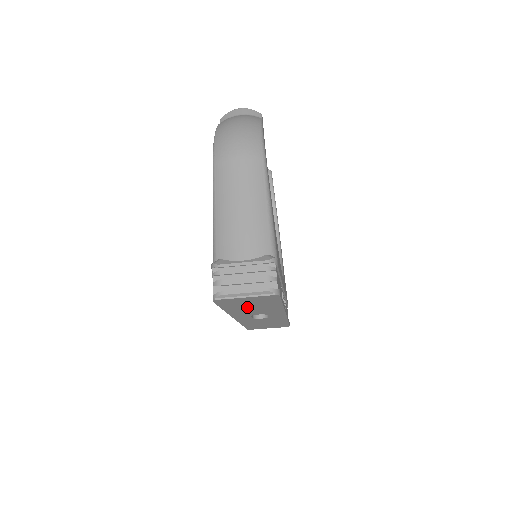
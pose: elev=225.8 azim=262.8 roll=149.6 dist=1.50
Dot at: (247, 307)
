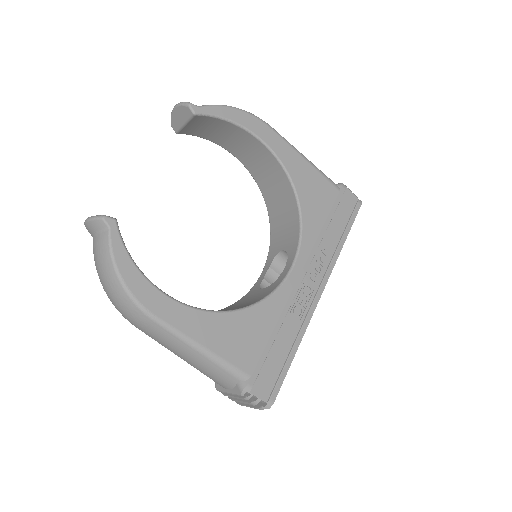
Dot at: occluded
